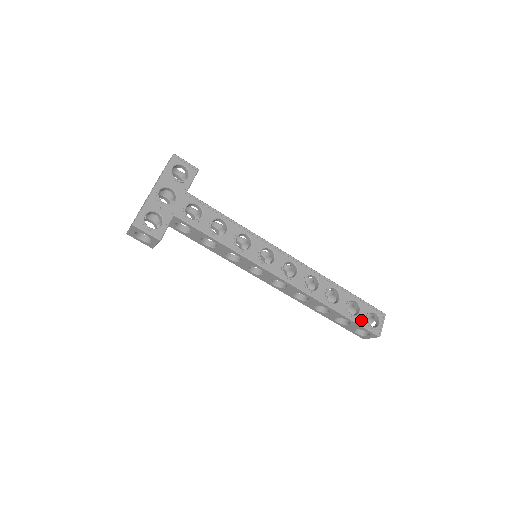
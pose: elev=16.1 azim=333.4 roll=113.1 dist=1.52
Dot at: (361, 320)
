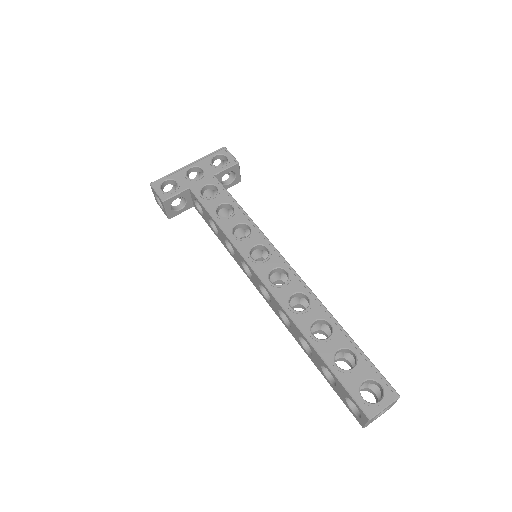
Dot at: (348, 380)
